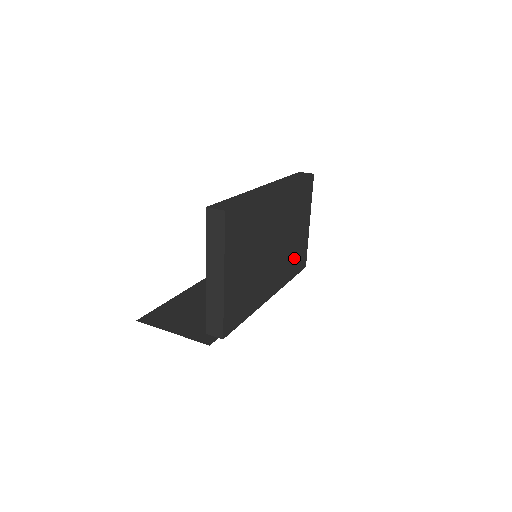
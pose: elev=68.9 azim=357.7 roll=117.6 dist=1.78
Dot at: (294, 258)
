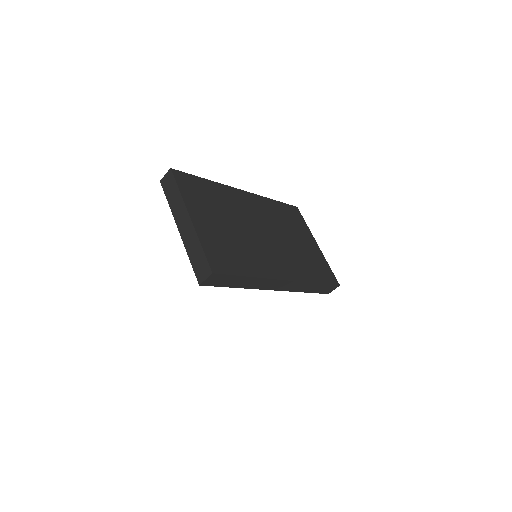
Dot at: (309, 264)
